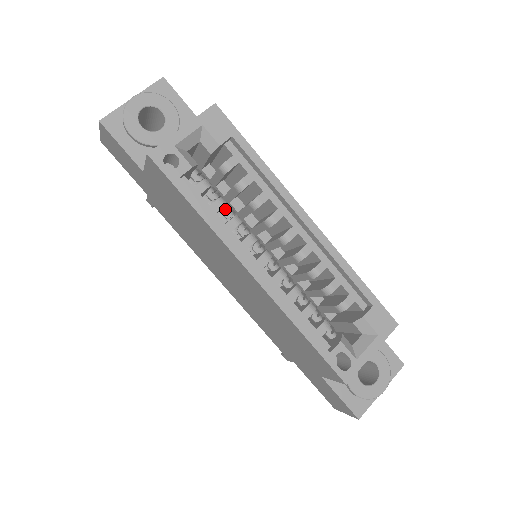
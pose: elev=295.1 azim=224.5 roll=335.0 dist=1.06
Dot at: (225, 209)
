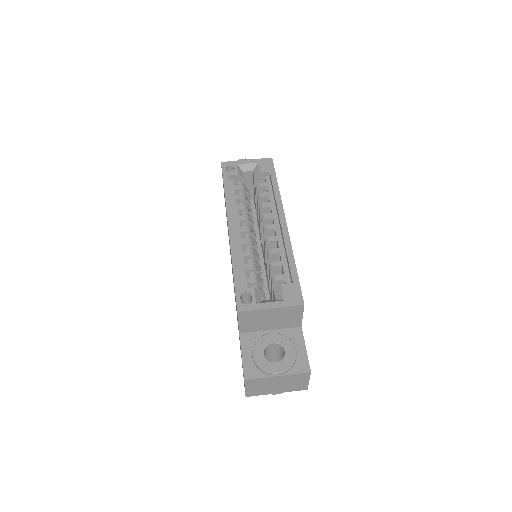
Dot at: (243, 202)
